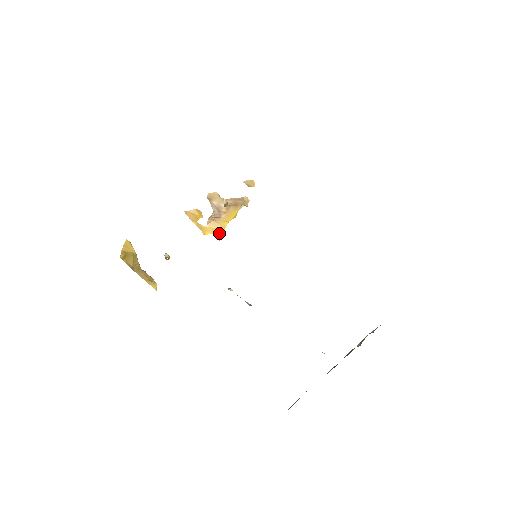
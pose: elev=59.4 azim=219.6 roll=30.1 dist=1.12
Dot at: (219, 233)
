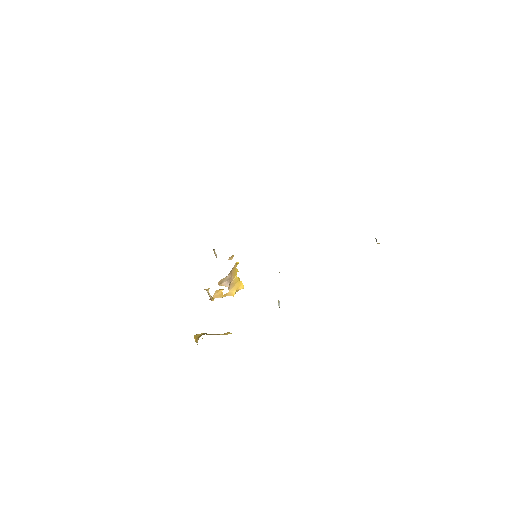
Dot at: (239, 285)
